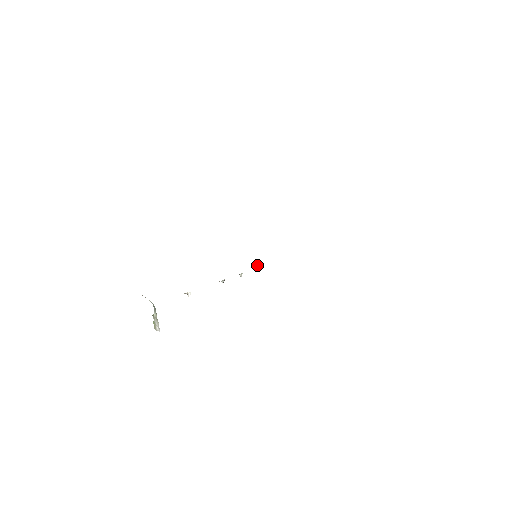
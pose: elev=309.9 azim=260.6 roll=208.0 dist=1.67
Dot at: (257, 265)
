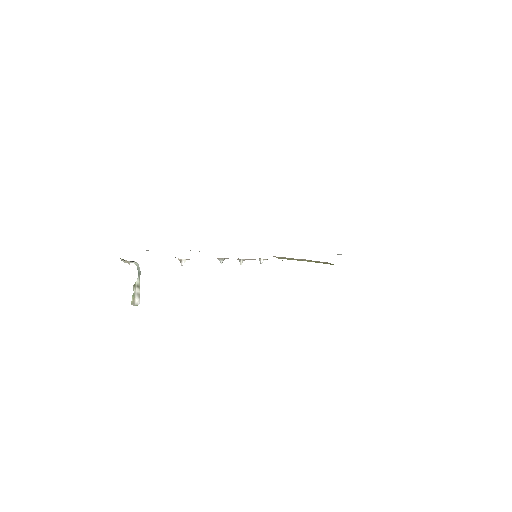
Dot at: (259, 258)
